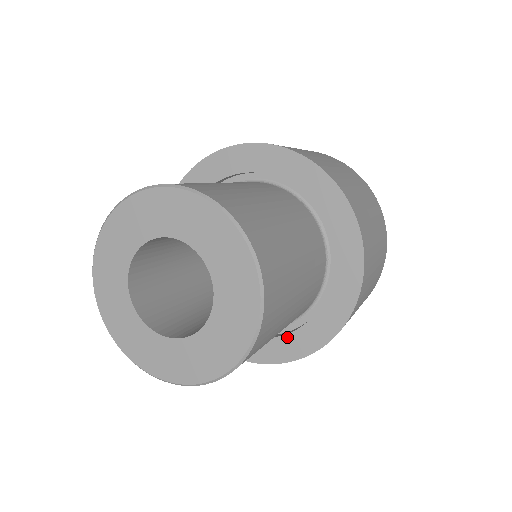
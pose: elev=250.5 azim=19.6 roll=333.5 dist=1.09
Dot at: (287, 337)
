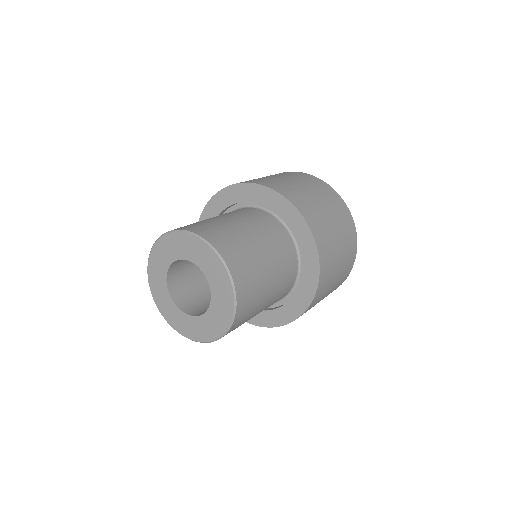
Dot at: (279, 309)
